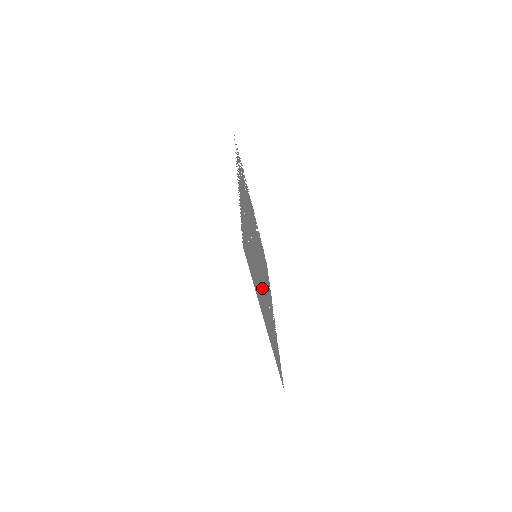
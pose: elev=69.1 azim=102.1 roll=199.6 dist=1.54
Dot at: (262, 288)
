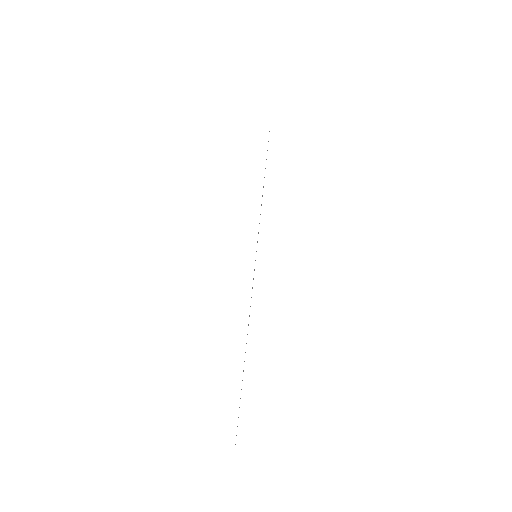
Dot at: occluded
